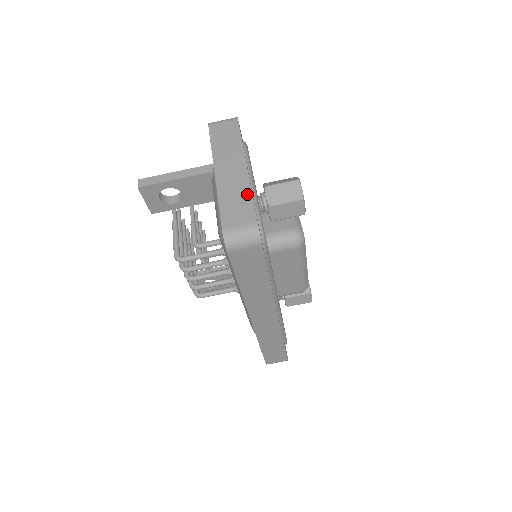
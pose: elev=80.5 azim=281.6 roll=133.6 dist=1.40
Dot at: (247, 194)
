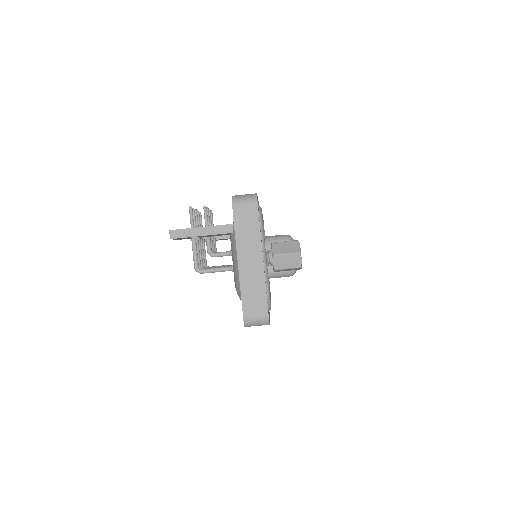
Dot at: (262, 288)
